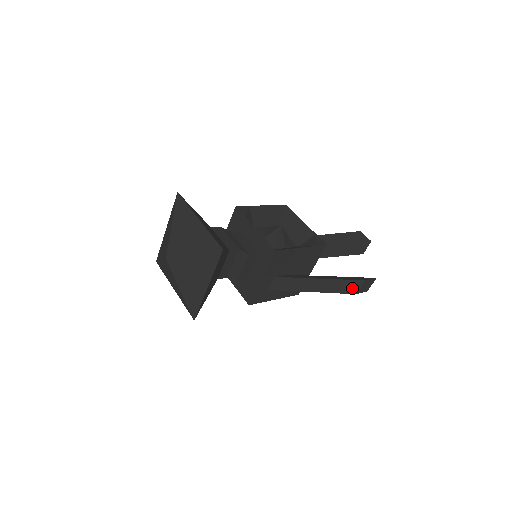
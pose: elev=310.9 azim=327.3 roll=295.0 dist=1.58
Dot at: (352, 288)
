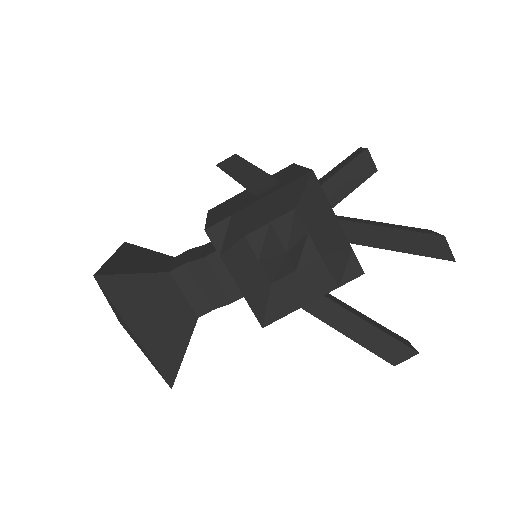
Dot at: occluded
